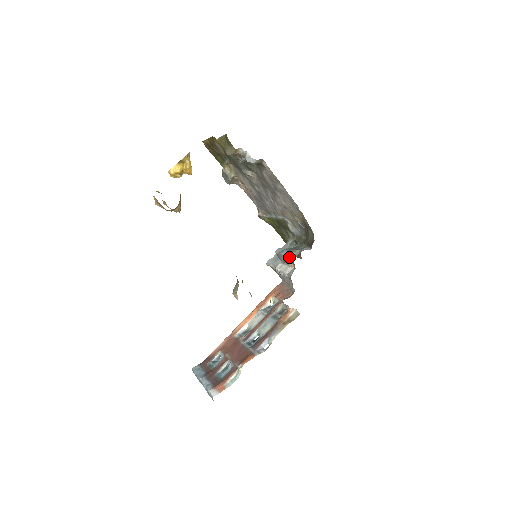
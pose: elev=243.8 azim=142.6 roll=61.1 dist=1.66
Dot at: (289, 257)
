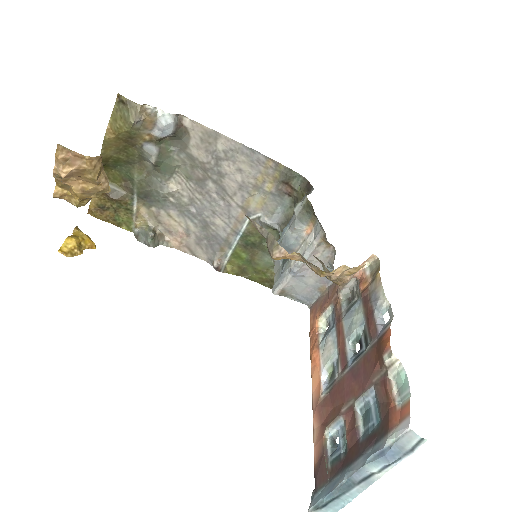
Dot at: (297, 219)
